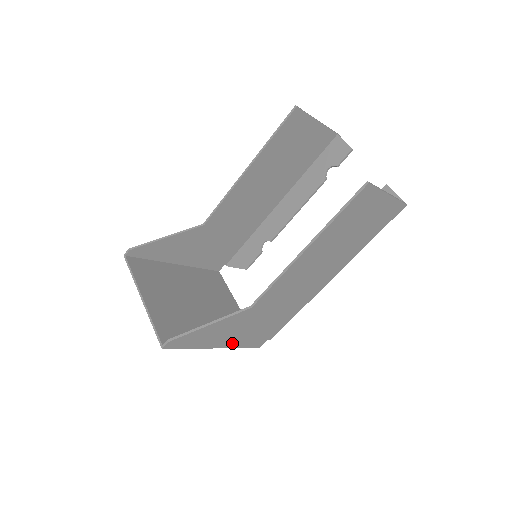
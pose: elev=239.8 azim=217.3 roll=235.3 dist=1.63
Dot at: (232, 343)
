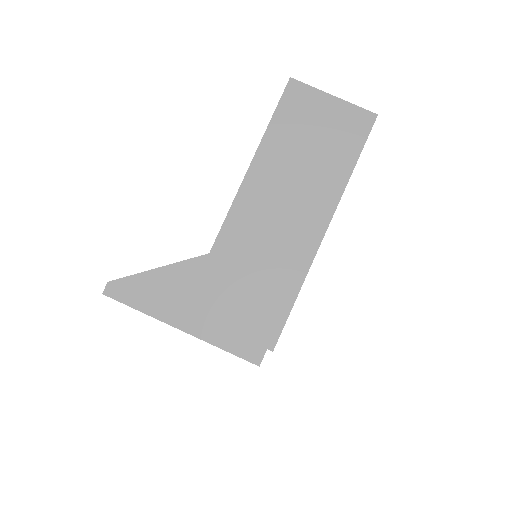
Dot at: (203, 329)
